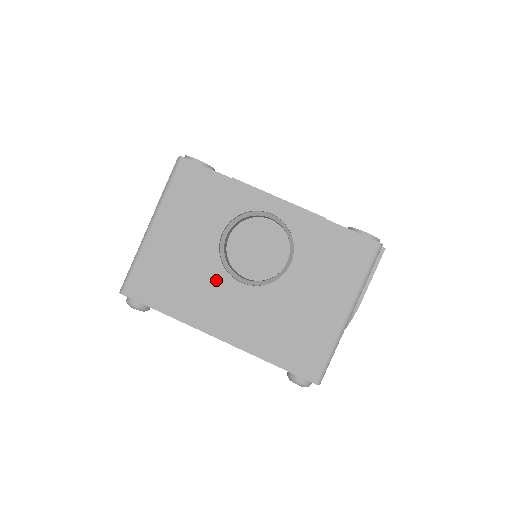
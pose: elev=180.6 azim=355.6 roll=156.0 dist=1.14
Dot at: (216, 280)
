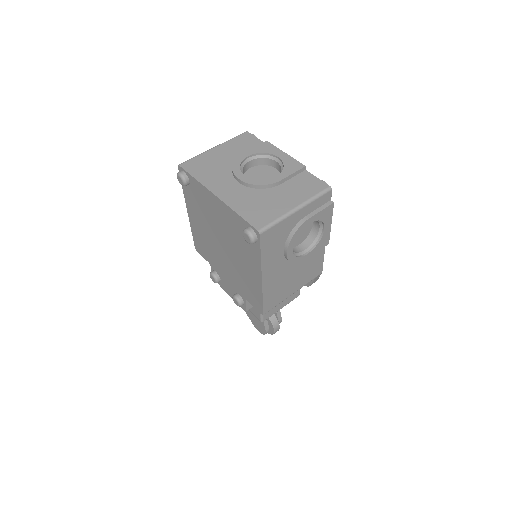
Dot at: (232, 174)
